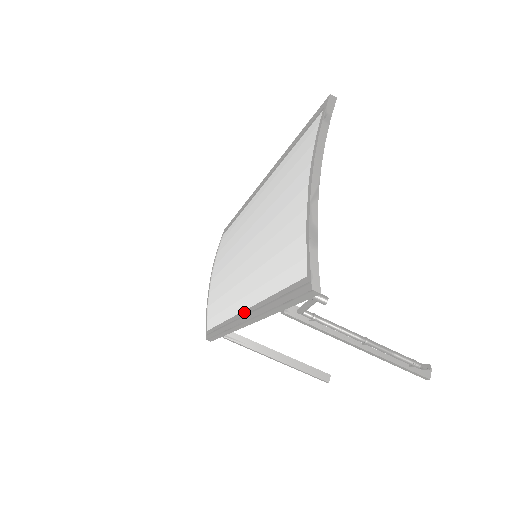
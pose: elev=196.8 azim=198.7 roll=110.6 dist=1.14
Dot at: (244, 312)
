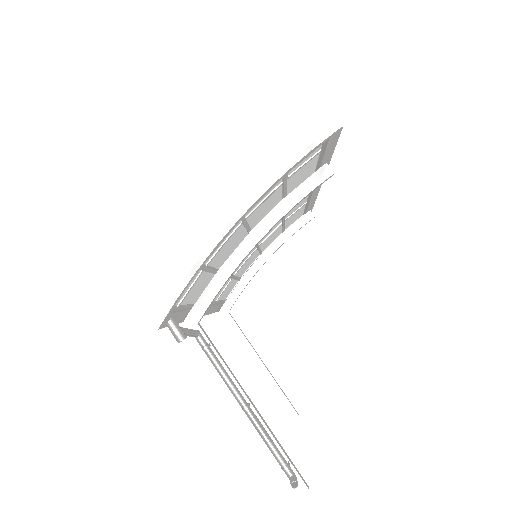
Dot at: occluded
